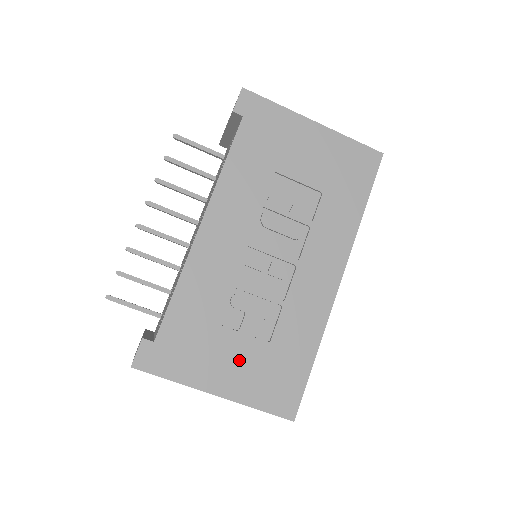
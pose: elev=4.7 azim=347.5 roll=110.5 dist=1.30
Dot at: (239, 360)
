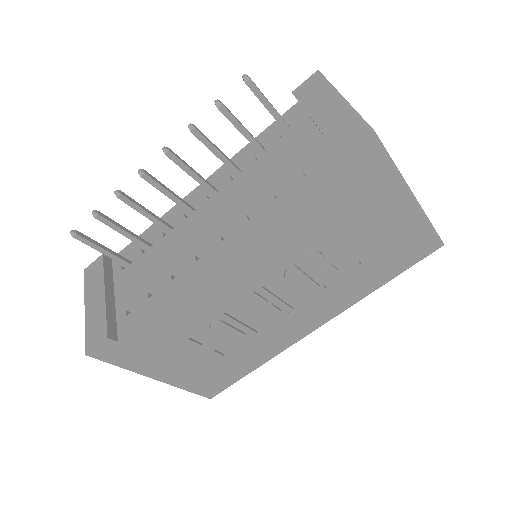
Dot at: (191, 363)
